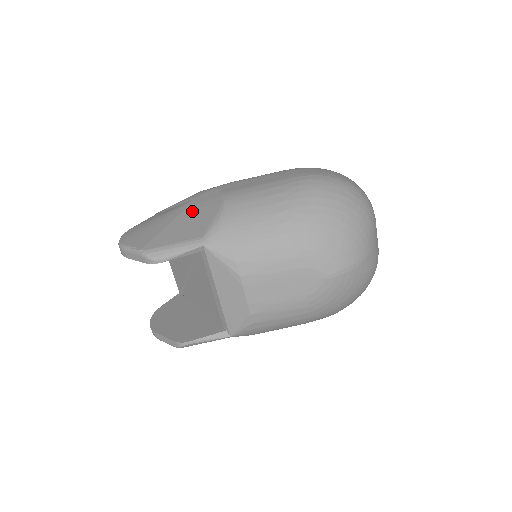
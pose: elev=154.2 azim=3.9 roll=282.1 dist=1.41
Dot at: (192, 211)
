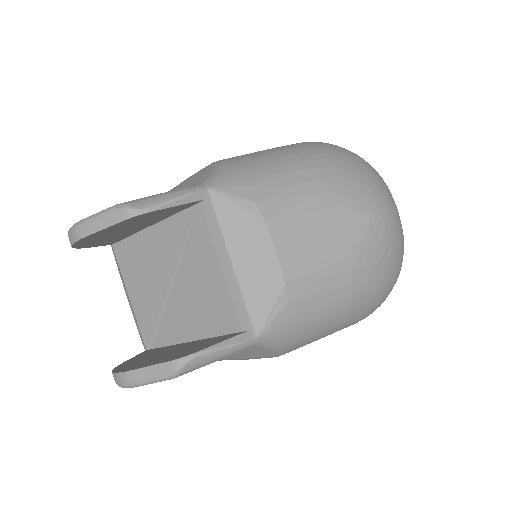
Dot at: occluded
